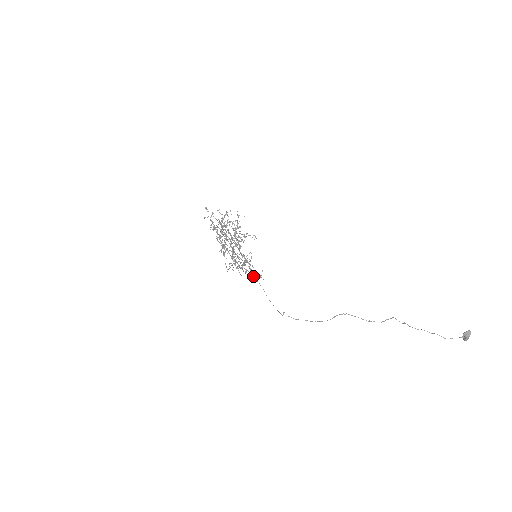
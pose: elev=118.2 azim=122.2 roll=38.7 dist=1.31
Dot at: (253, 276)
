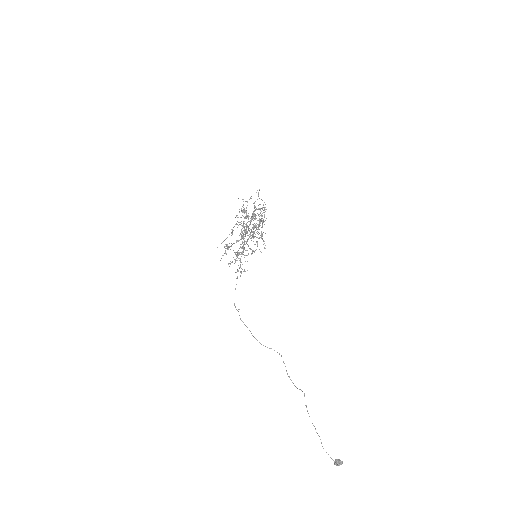
Dot at: (239, 267)
